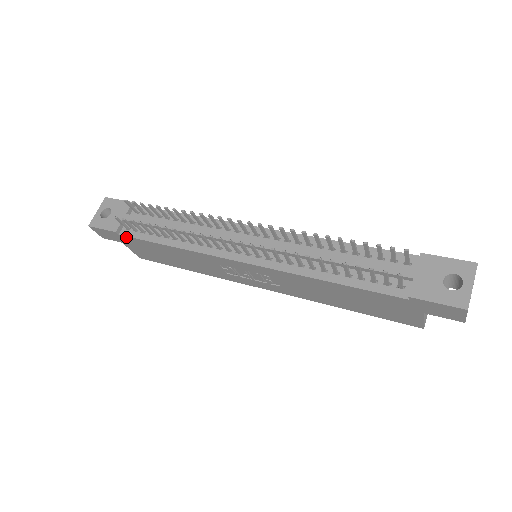
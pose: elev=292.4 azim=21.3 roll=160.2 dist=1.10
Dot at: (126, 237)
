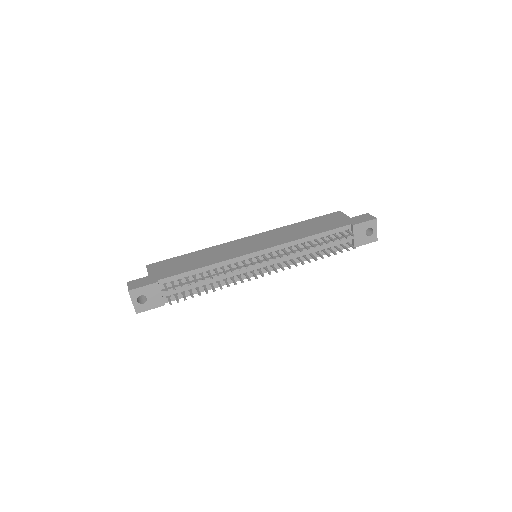
Dot at: occluded
